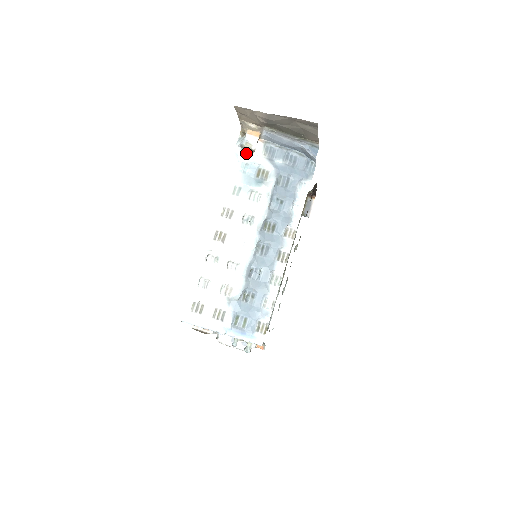
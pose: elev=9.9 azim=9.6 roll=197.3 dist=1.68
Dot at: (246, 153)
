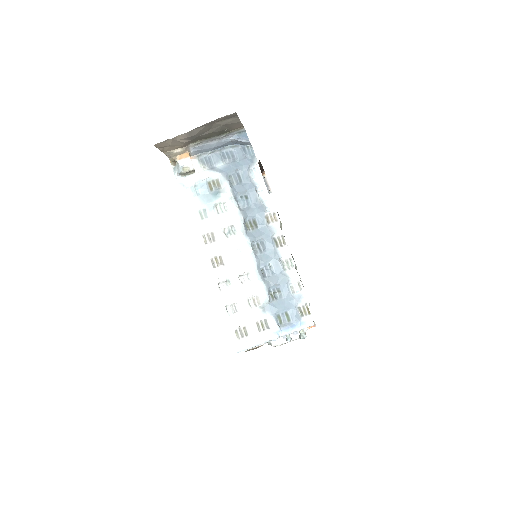
Dot at: (188, 177)
